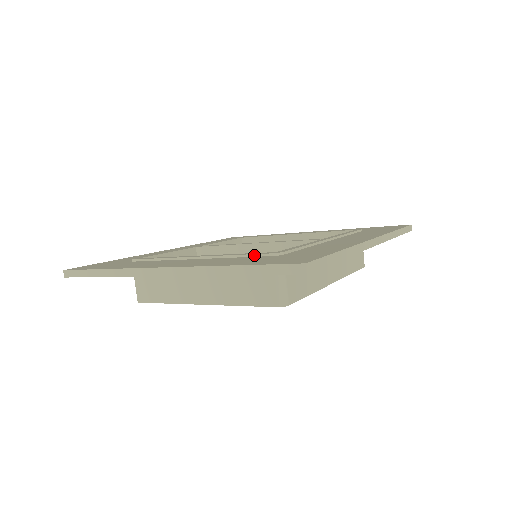
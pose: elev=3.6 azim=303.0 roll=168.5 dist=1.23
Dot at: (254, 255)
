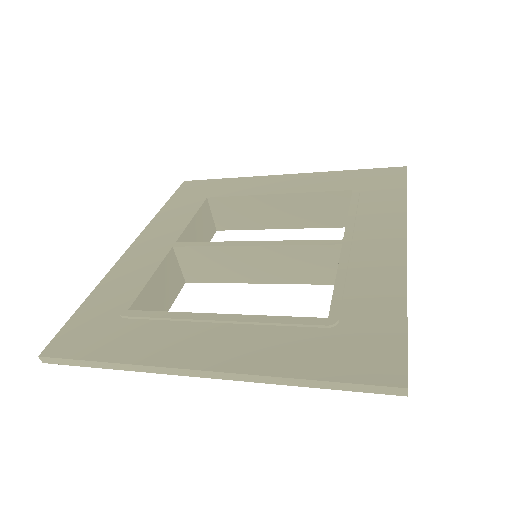
Dot at: (302, 325)
